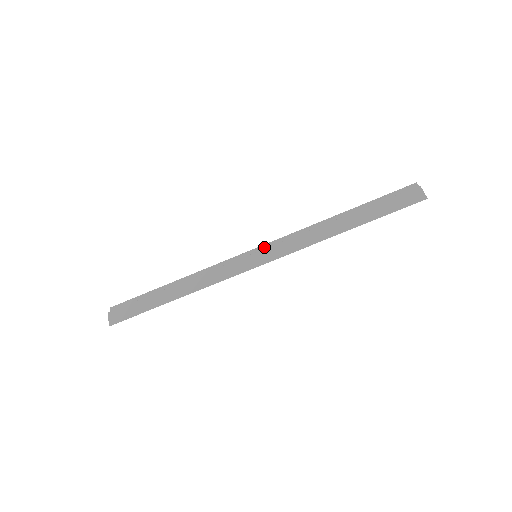
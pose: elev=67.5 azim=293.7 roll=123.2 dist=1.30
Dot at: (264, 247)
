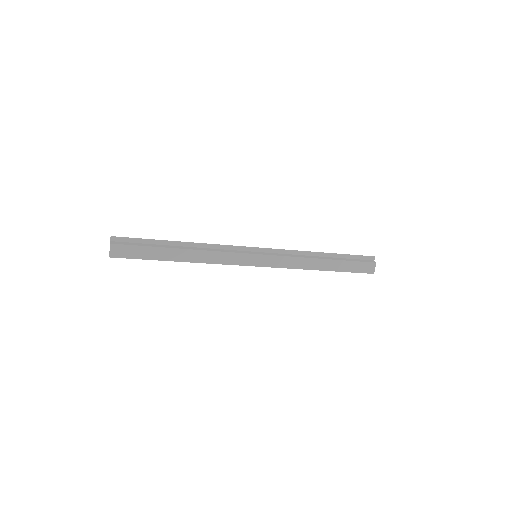
Dot at: (264, 250)
